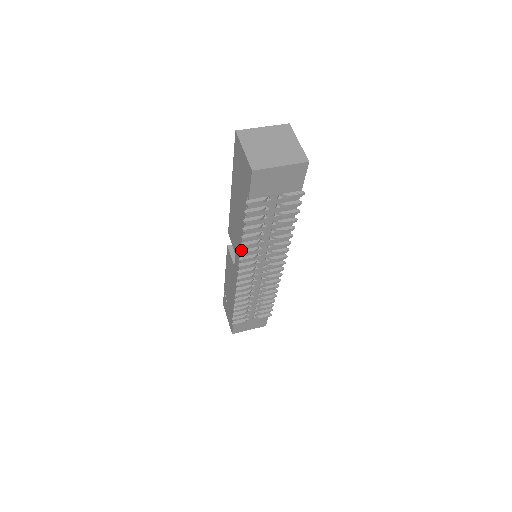
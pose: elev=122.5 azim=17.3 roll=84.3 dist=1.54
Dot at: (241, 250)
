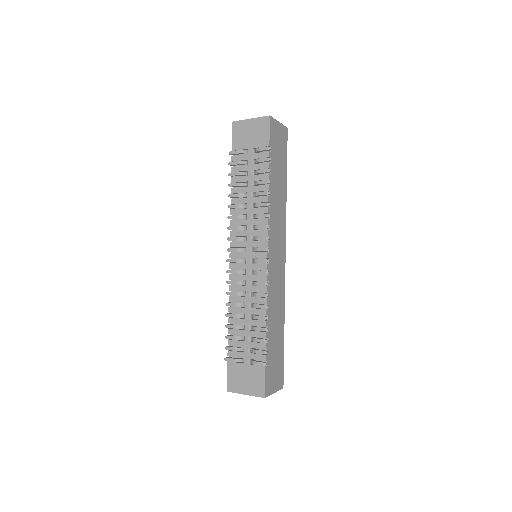
Dot at: (230, 216)
